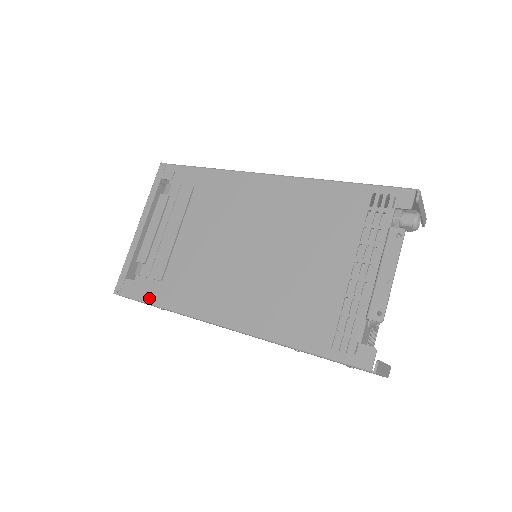
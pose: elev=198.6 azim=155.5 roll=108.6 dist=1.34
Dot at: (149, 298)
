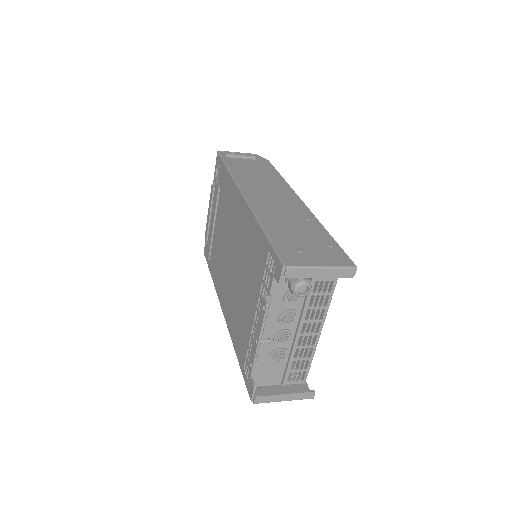
Dot at: (210, 267)
